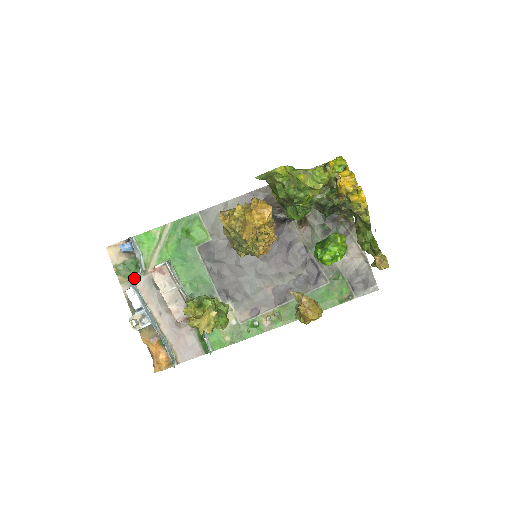
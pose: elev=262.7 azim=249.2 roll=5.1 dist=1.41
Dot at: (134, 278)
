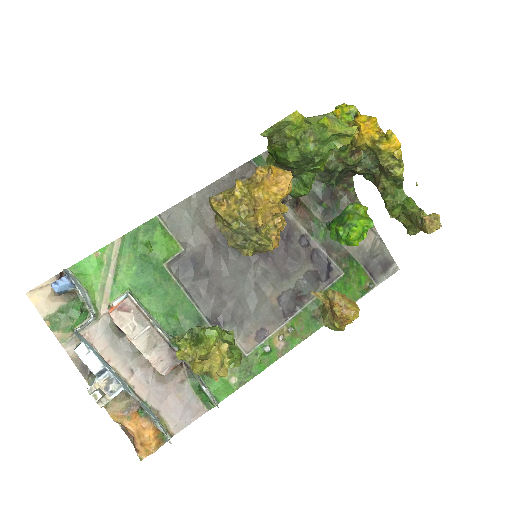
Dot at: (81, 329)
